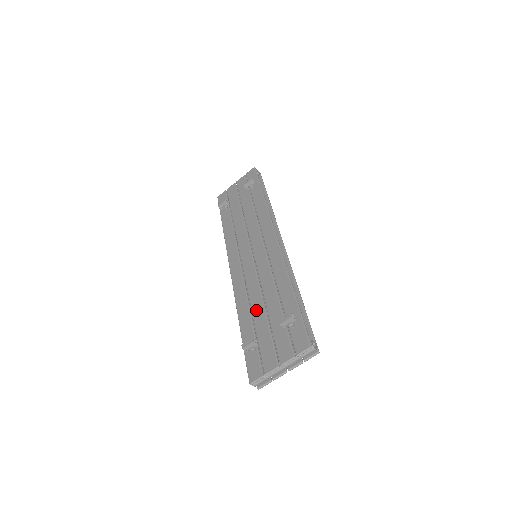
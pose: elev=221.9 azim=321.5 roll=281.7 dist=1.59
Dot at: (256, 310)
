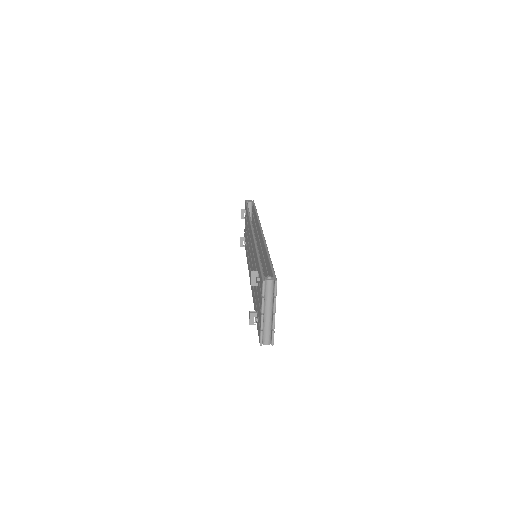
Dot at: (255, 291)
